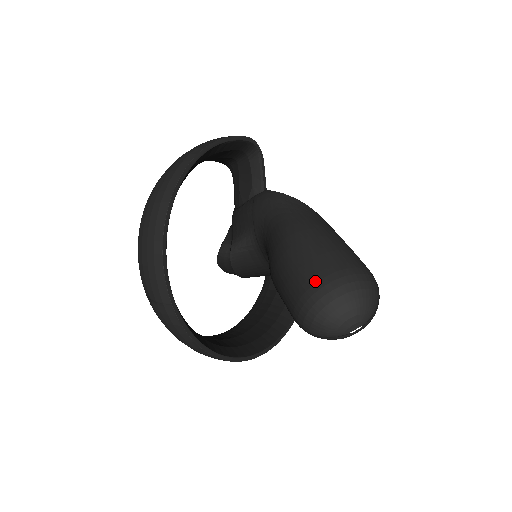
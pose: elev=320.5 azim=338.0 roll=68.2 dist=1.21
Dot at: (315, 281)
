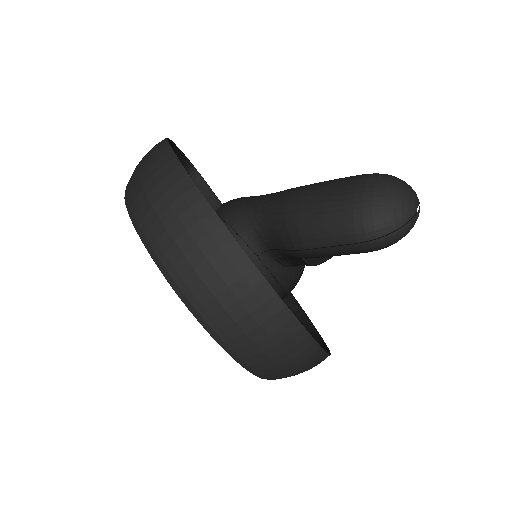
Dot at: (354, 187)
